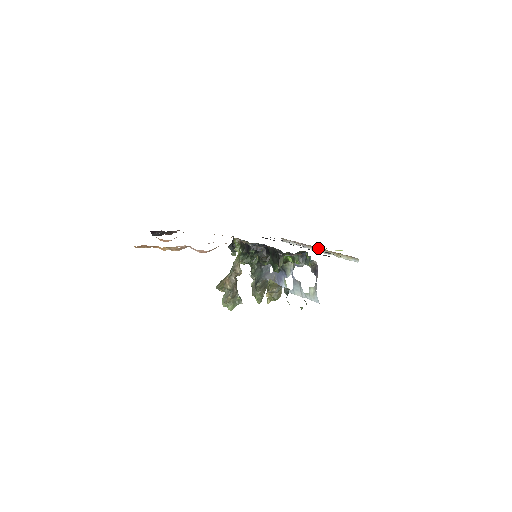
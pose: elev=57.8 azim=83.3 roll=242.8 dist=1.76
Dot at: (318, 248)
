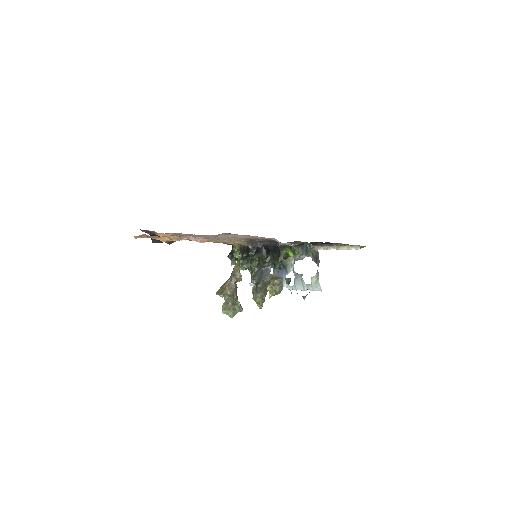
Dot at: (318, 246)
